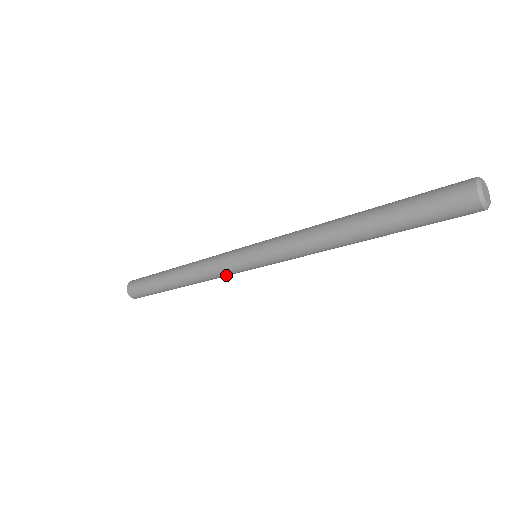
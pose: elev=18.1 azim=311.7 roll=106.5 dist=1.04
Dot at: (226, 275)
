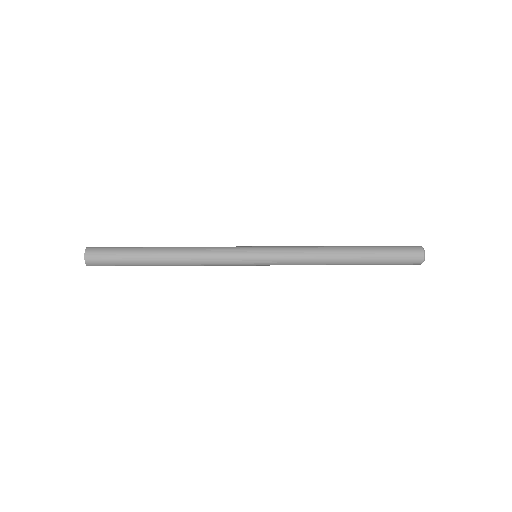
Dot at: occluded
